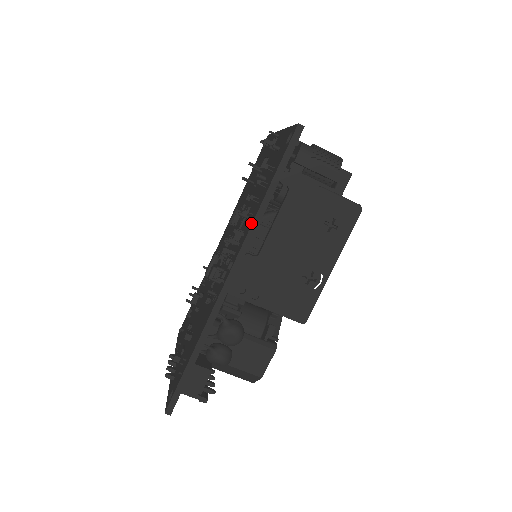
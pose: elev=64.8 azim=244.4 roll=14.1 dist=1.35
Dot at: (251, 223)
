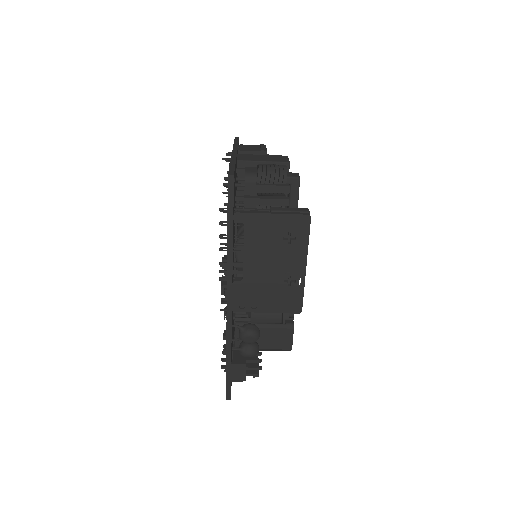
Dot at: (227, 259)
